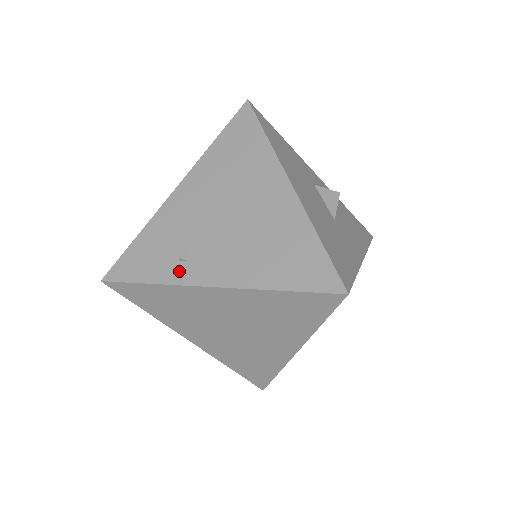
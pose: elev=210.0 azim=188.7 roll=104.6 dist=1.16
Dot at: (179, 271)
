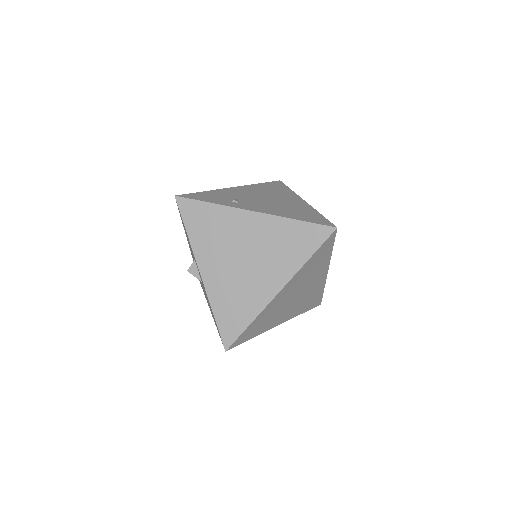
Dot at: (232, 204)
